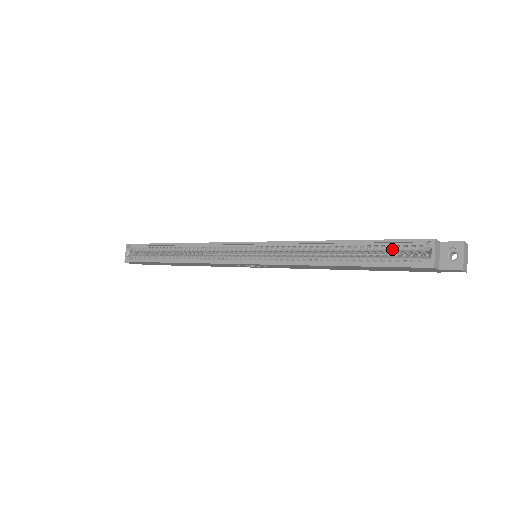
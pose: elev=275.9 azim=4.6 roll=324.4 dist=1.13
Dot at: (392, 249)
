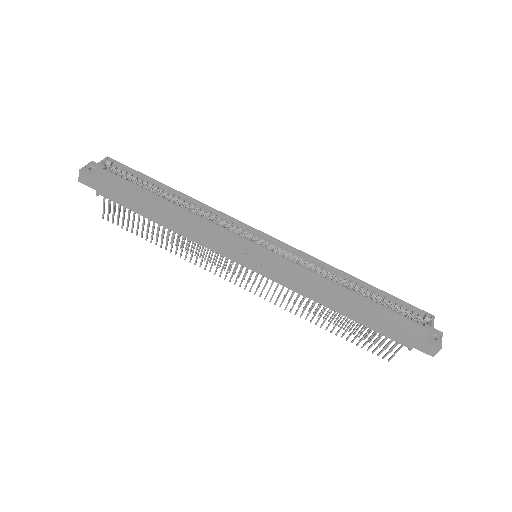
Dot at: (400, 307)
